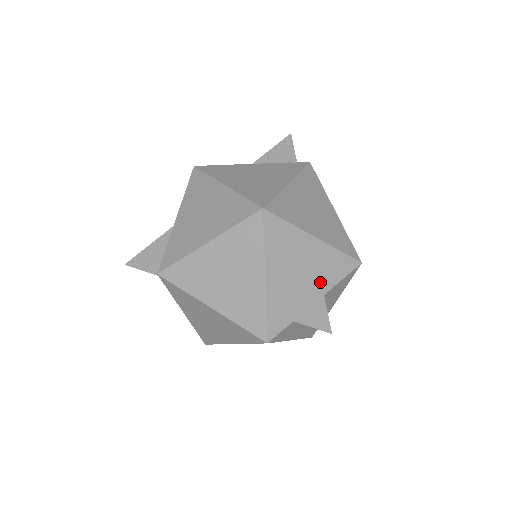
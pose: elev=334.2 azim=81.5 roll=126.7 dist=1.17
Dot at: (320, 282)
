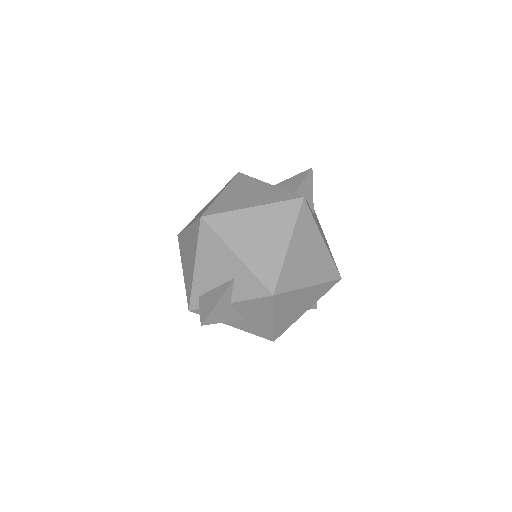
Dot at: (226, 289)
